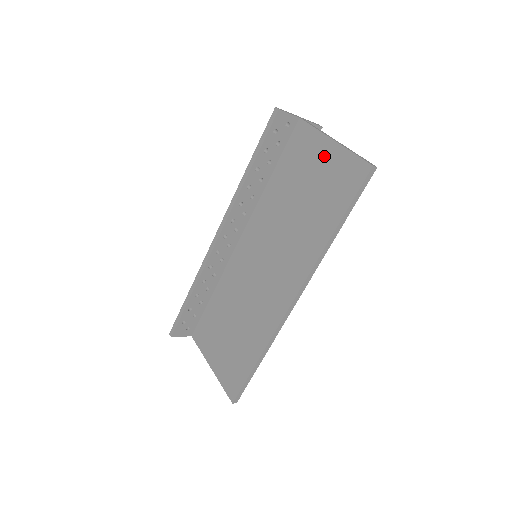
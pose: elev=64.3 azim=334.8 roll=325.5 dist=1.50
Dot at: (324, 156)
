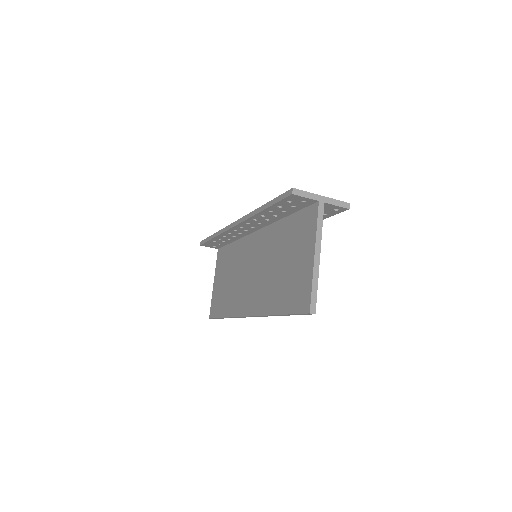
Dot at: (305, 258)
